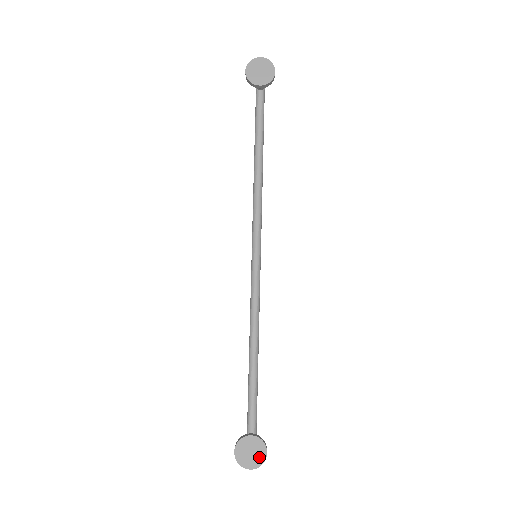
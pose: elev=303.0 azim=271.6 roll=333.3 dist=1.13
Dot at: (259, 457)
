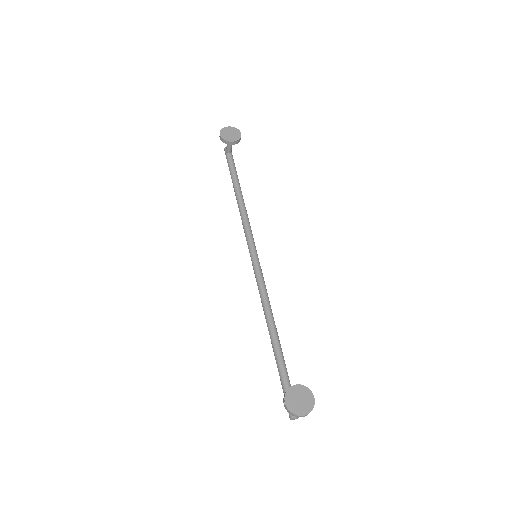
Dot at: (308, 402)
